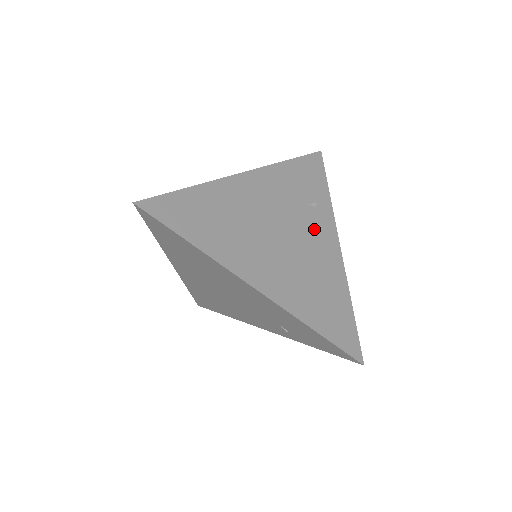
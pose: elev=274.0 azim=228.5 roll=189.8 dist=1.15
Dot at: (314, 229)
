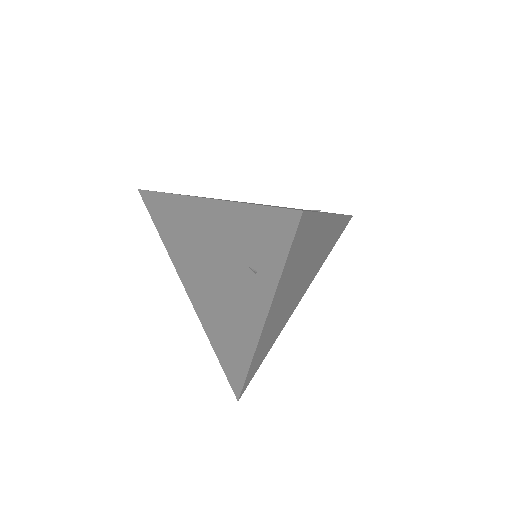
Dot at: occluded
